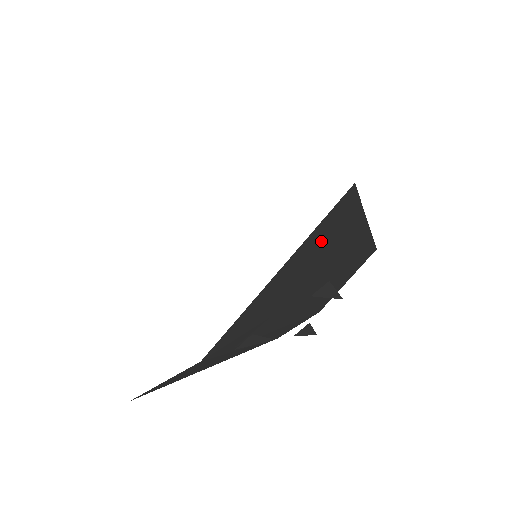
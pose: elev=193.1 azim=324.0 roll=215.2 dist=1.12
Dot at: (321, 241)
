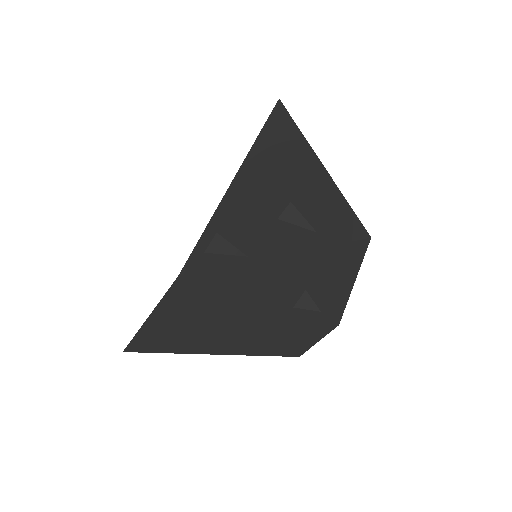
Dot at: (274, 165)
